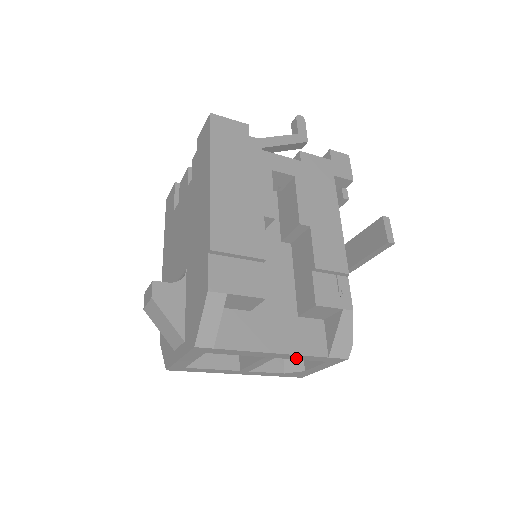
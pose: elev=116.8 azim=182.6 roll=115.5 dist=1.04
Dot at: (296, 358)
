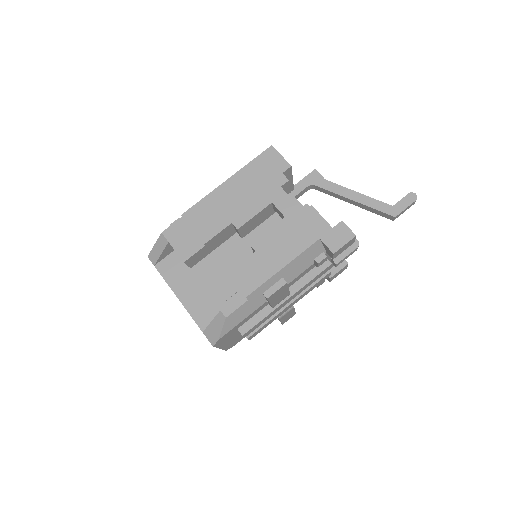
Dot at: occluded
